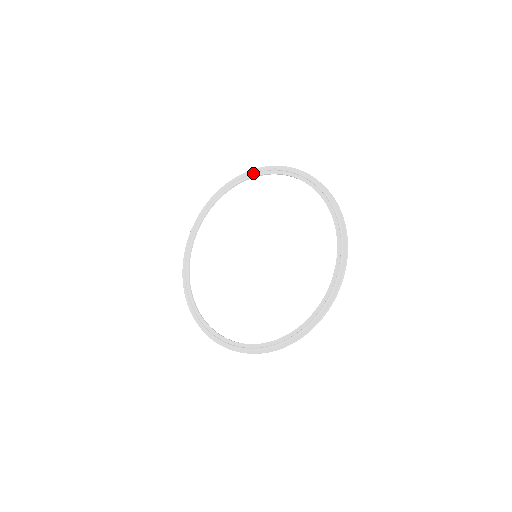
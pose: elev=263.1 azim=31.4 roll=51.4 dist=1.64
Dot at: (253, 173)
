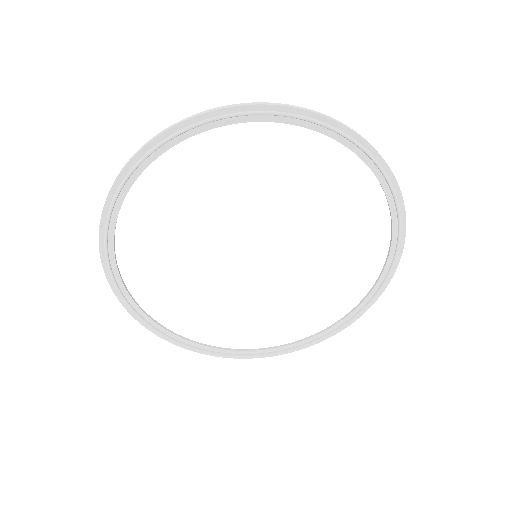
Dot at: (313, 122)
